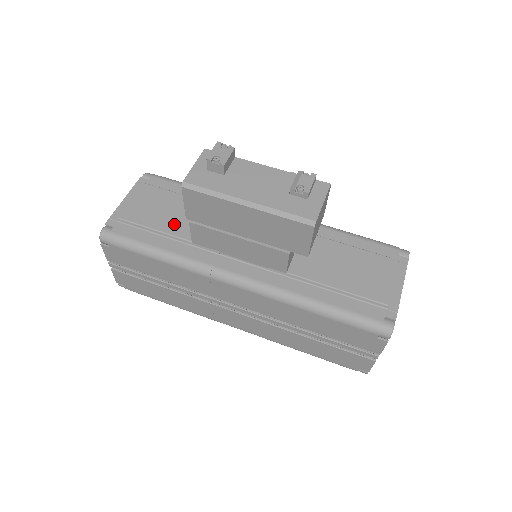
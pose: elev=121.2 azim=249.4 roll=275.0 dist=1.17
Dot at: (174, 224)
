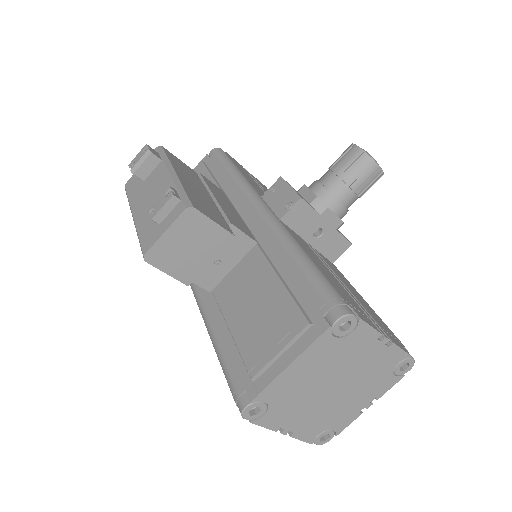
Dot at: occluded
